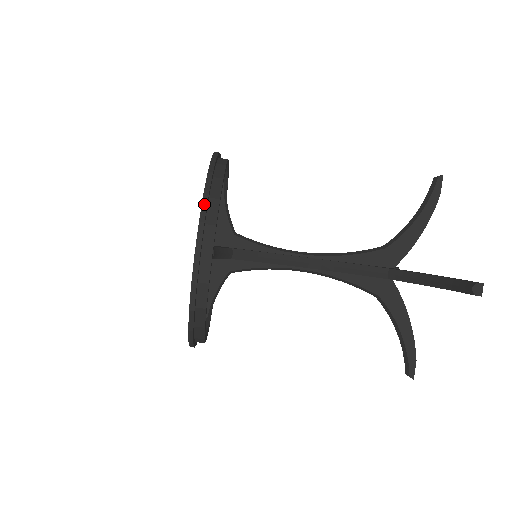
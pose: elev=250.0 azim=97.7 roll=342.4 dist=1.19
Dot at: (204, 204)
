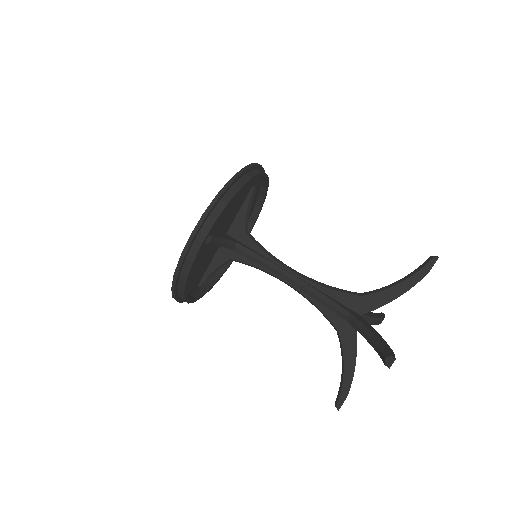
Dot at: (213, 203)
